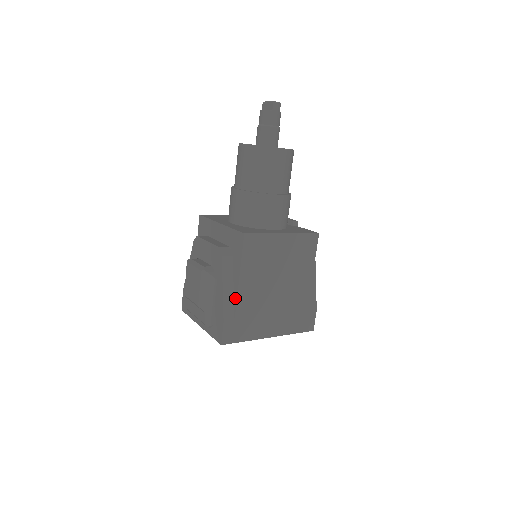
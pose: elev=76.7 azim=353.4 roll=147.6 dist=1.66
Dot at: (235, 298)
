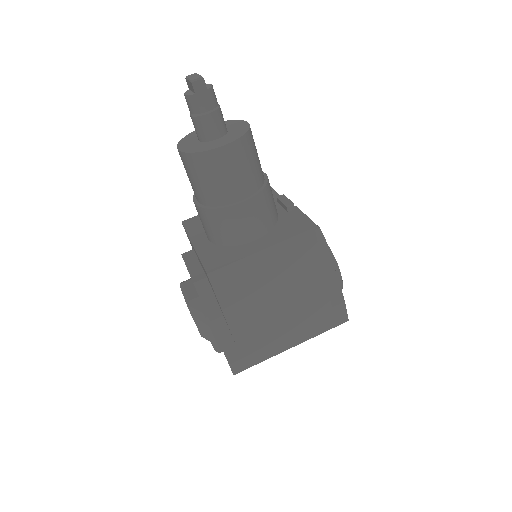
Dot at: (230, 331)
